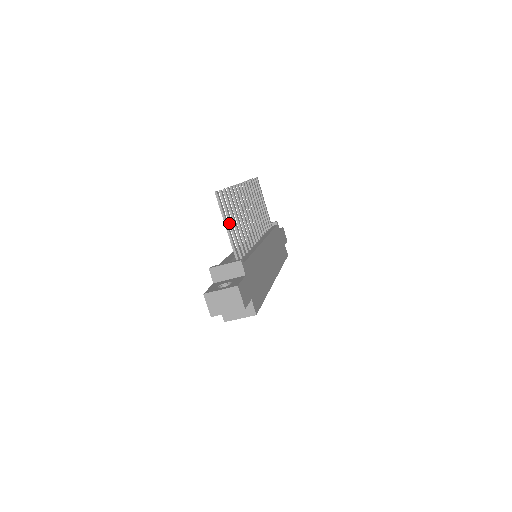
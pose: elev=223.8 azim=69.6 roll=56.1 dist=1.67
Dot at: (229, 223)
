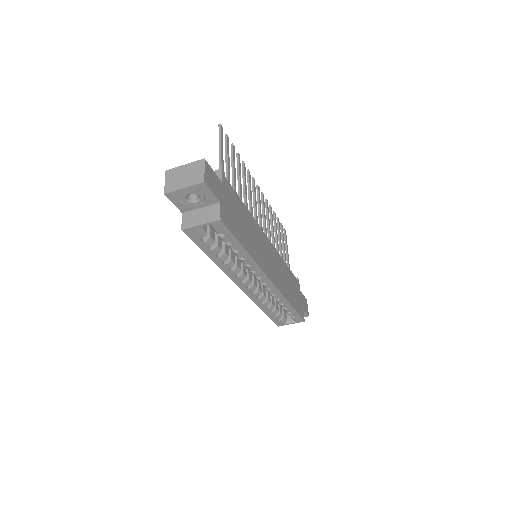
Dot at: (226, 161)
